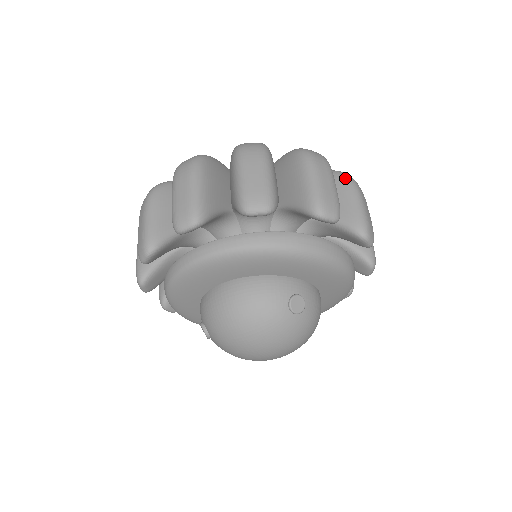
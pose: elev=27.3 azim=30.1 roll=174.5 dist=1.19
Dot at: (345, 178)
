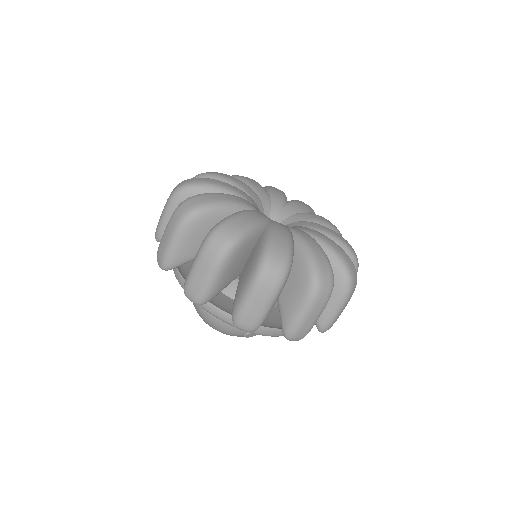
Dot at: (345, 287)
